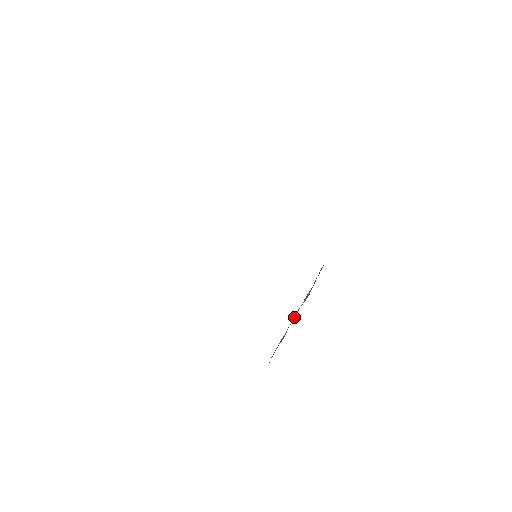
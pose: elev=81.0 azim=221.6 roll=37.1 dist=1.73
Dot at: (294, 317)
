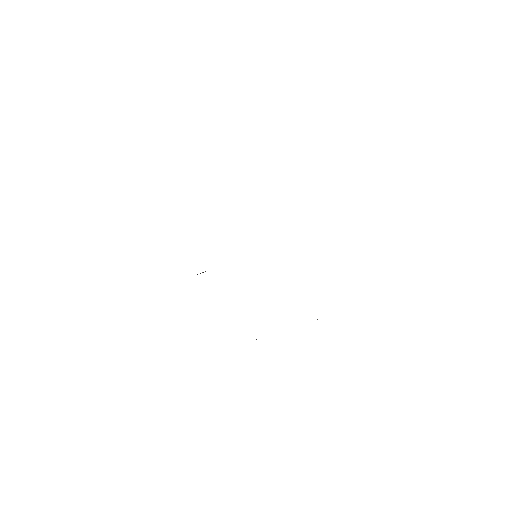
Dot at: occluded
